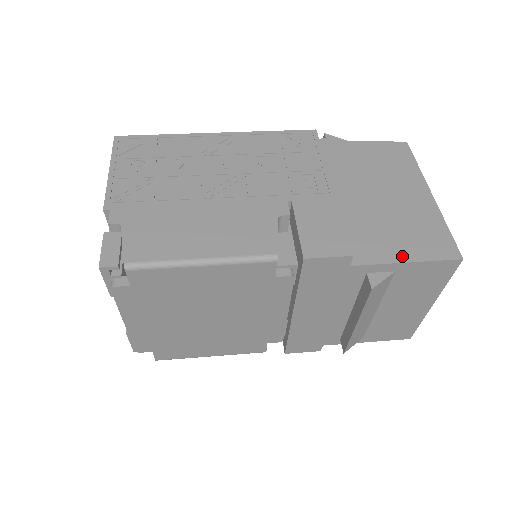
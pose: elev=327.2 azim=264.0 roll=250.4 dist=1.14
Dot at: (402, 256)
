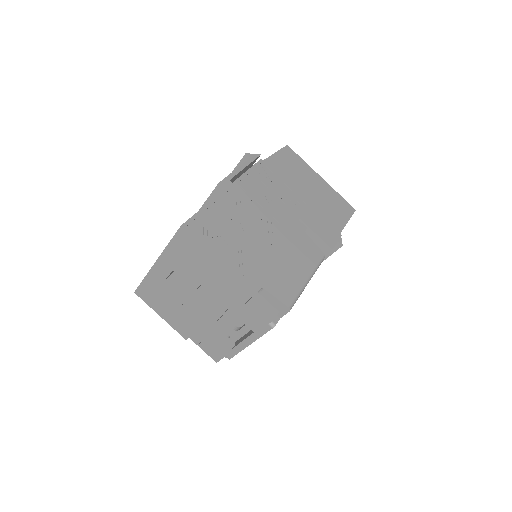
Dot at: (343, 222)
